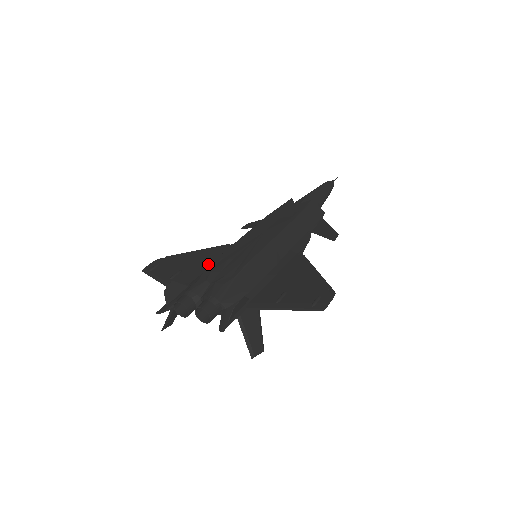
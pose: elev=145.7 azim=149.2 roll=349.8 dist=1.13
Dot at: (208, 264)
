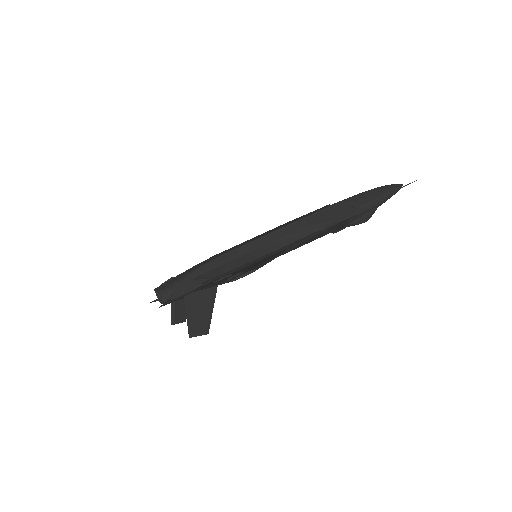
Dot at: occluded
